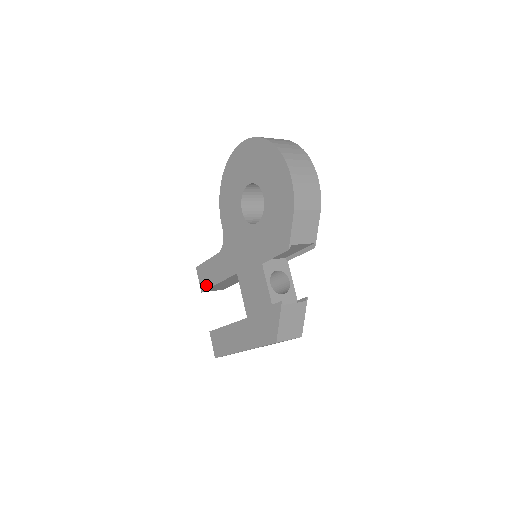
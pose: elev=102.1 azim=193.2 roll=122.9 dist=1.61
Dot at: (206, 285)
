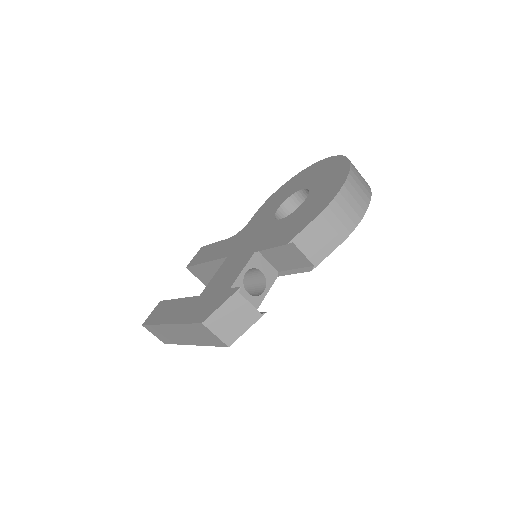
Dot at: (195, 262)
